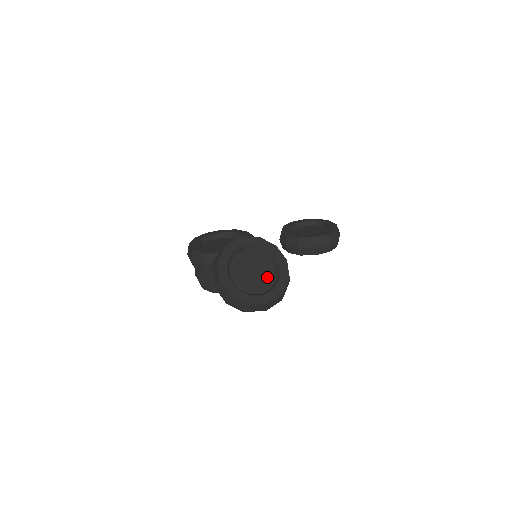
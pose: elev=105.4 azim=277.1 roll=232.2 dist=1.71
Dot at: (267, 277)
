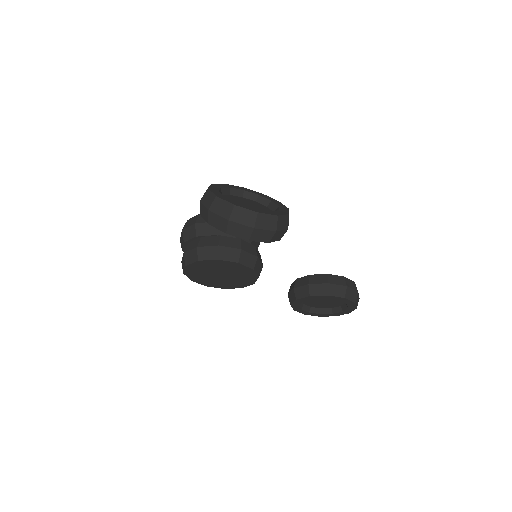
Dot at: occluded
